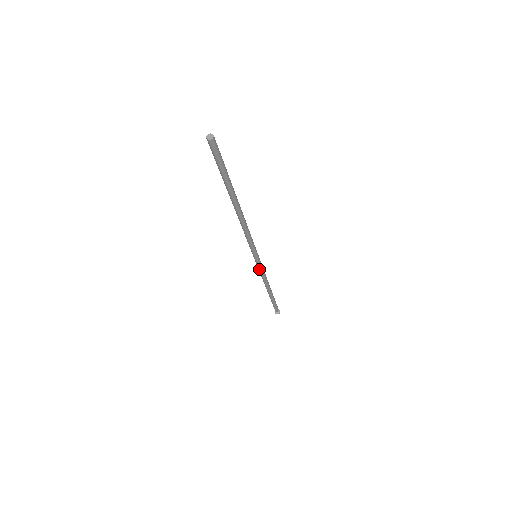
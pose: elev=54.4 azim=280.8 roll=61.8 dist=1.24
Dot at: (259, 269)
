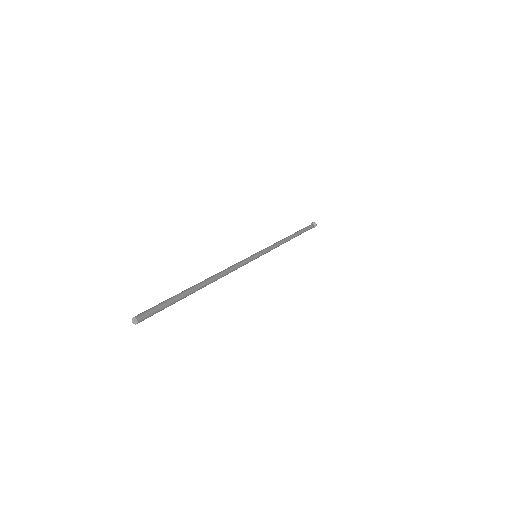
Dot at: (267, 252)
